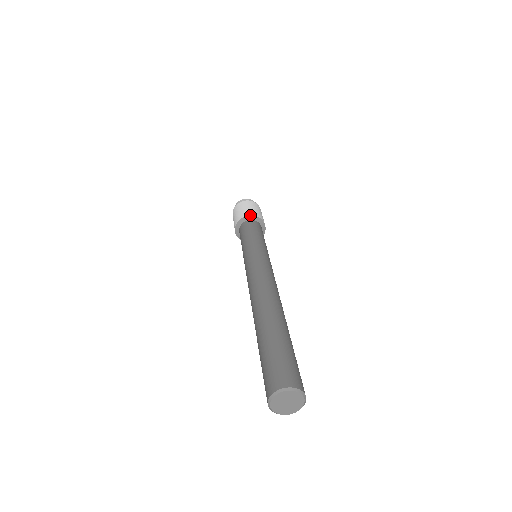
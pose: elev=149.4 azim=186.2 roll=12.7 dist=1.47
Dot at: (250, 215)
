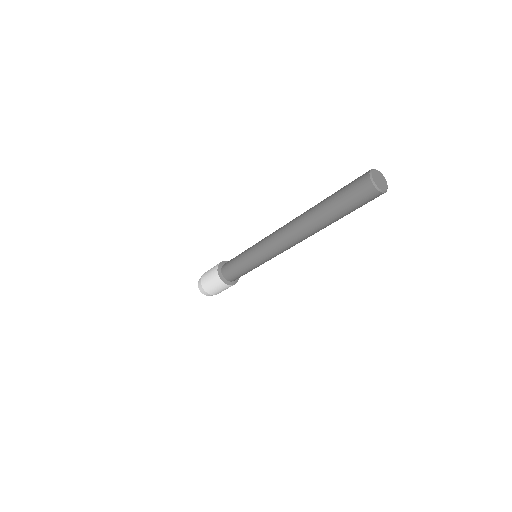
Dot at: occluded
